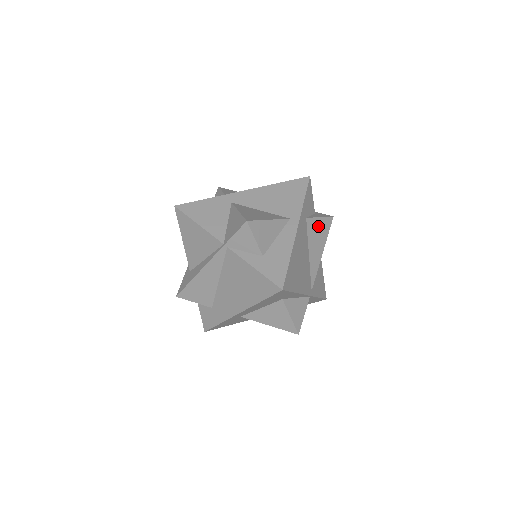
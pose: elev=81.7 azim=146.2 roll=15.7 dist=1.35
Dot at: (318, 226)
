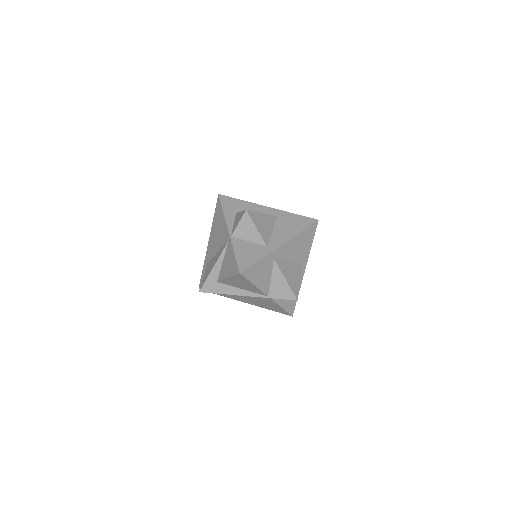
Dot at: occluded
